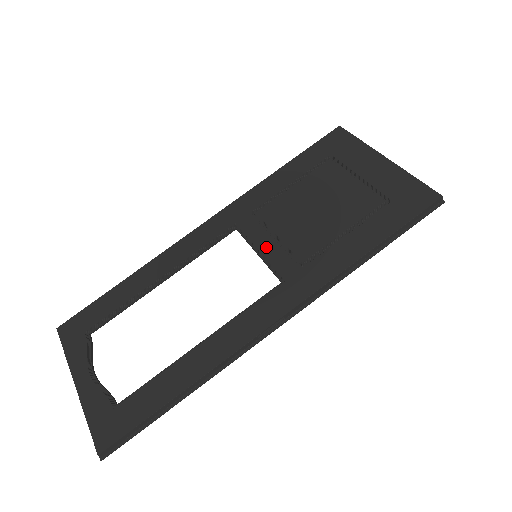
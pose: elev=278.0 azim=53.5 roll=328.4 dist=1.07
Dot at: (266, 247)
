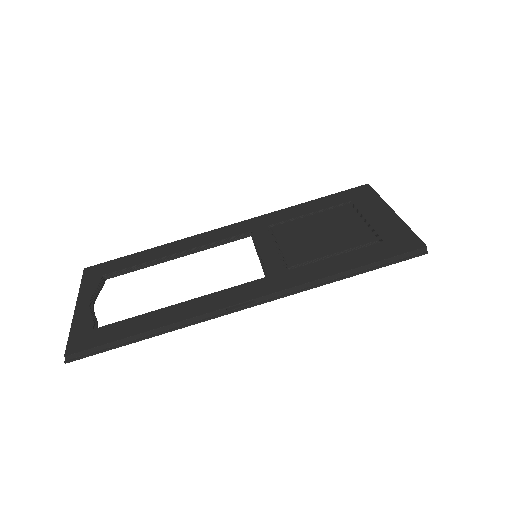
Dot at: (266, 251)
